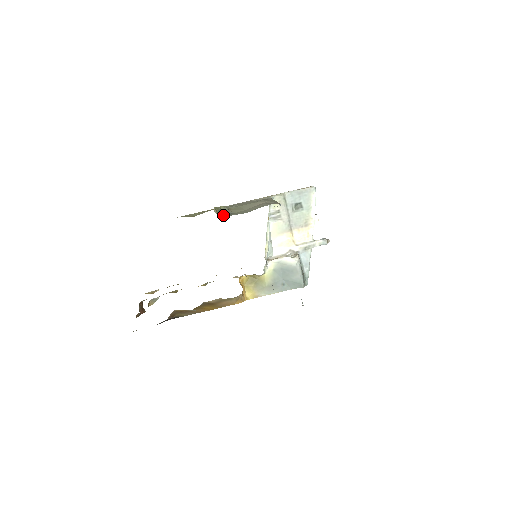
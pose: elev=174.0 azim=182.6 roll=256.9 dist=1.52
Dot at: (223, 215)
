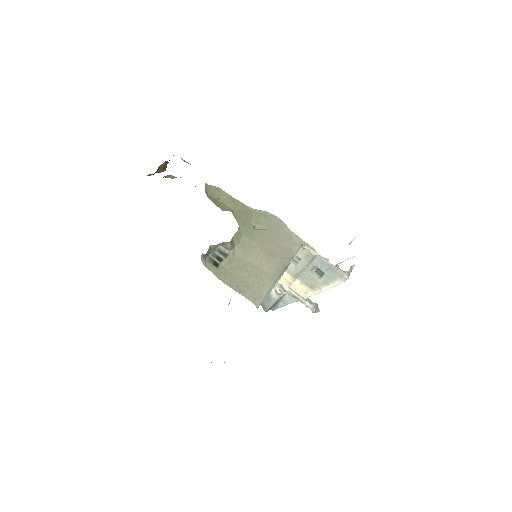
Dot at: (220, 249)
